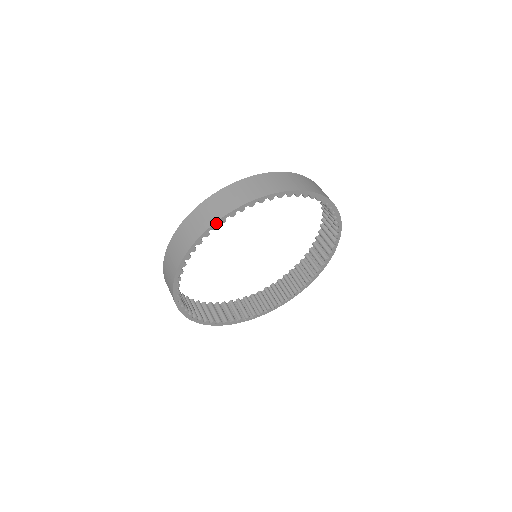
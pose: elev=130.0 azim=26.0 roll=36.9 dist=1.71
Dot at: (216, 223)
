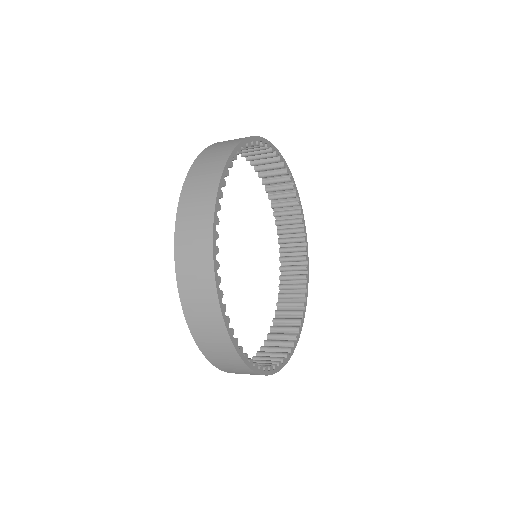
Dot at: (245, 141)
